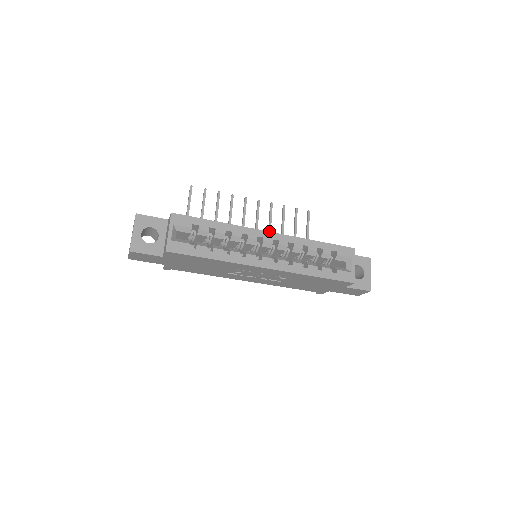
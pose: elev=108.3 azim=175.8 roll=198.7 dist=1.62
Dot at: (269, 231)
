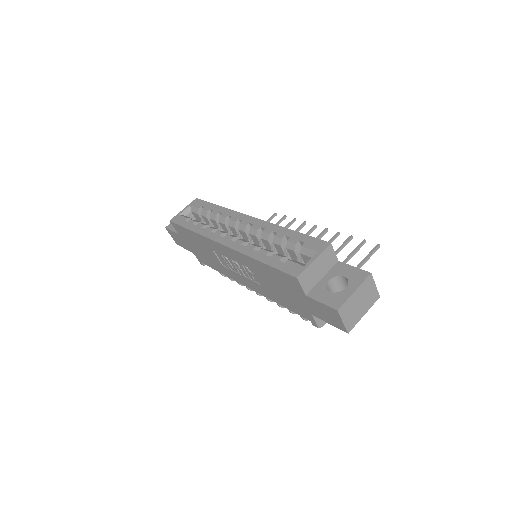
Dot at: occluded
